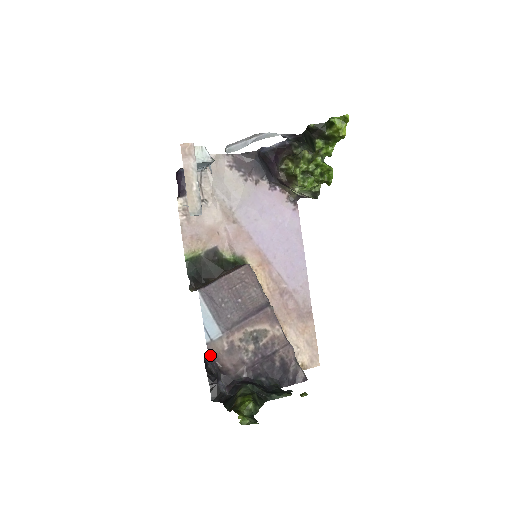
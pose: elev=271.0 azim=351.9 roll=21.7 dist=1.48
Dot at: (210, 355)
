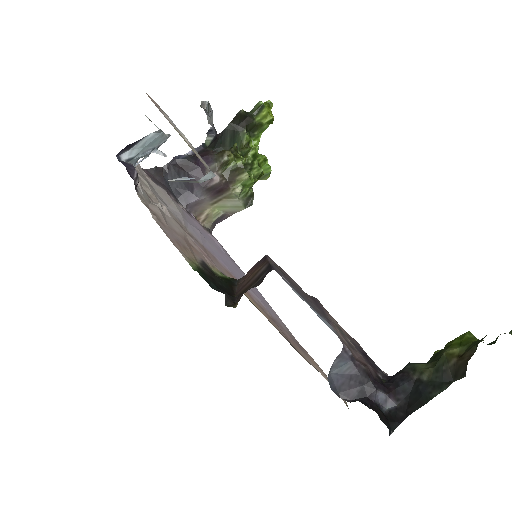
Dot at: (347, 354)
